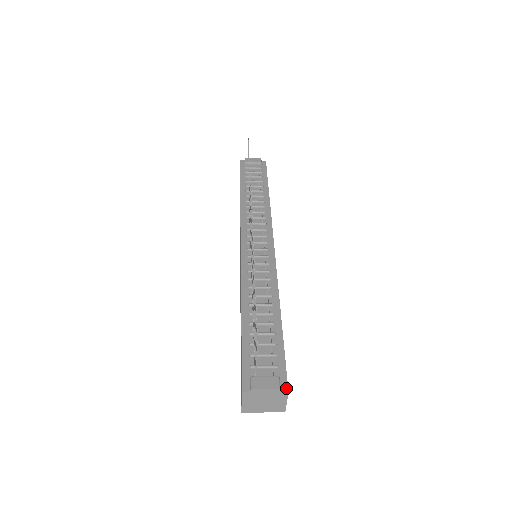
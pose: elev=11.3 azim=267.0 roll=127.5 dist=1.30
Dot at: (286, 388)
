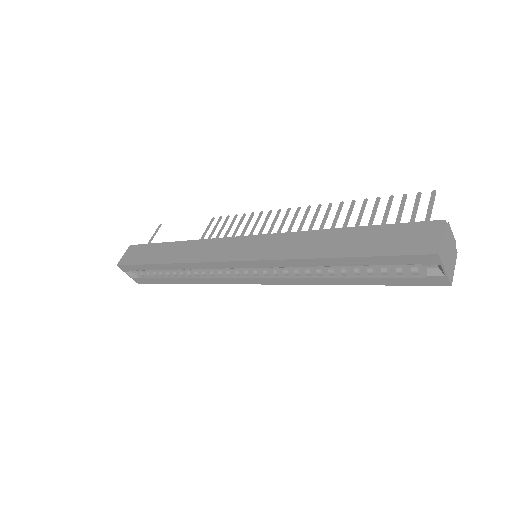
Dot at: occluded
